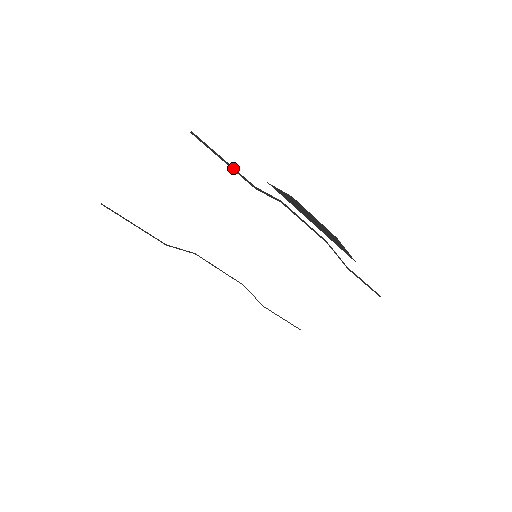
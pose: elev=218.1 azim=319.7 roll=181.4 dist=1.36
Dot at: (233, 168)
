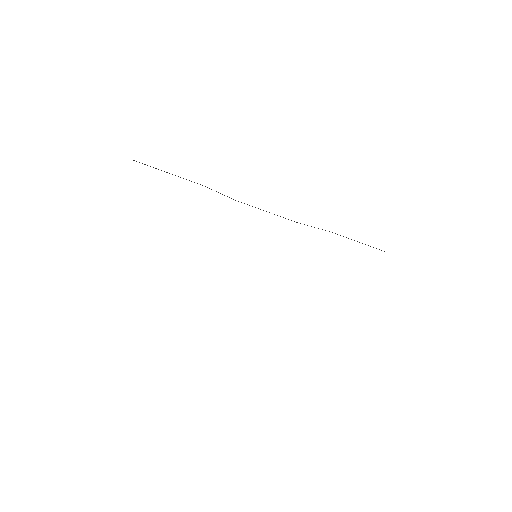
Dot at: occluded
